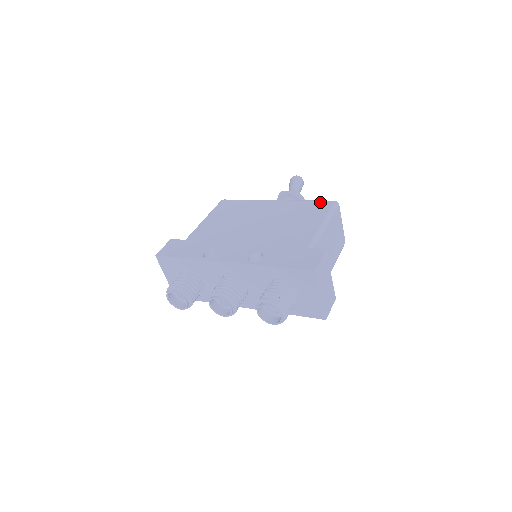
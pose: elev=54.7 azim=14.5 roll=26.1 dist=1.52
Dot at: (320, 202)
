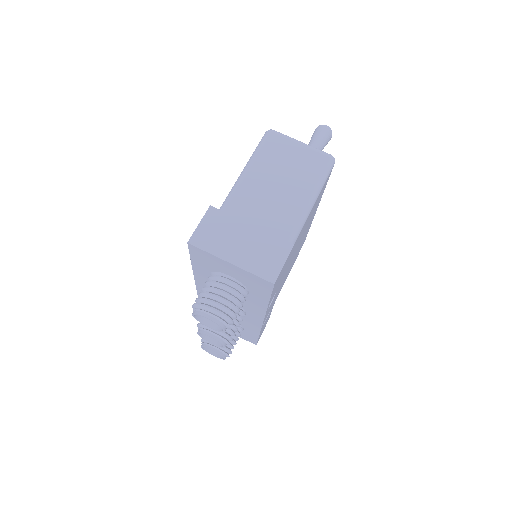
Dot at: occluded
